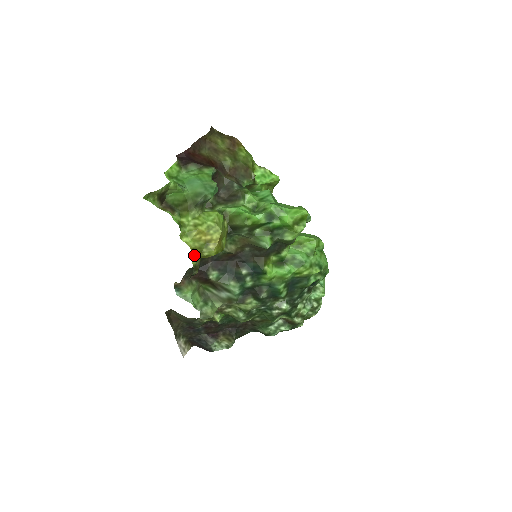
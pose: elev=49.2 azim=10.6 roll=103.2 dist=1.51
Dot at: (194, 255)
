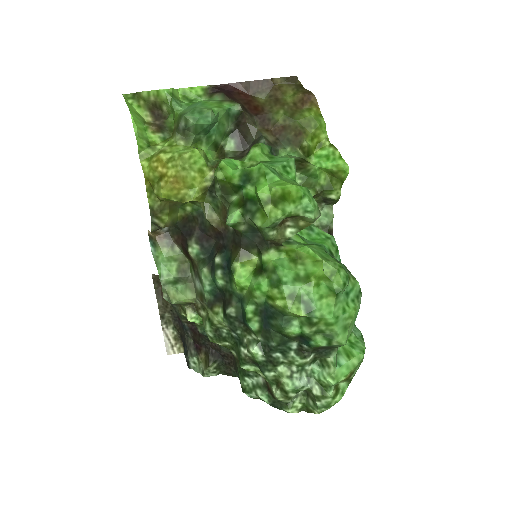
Dot at: (150, 190)
